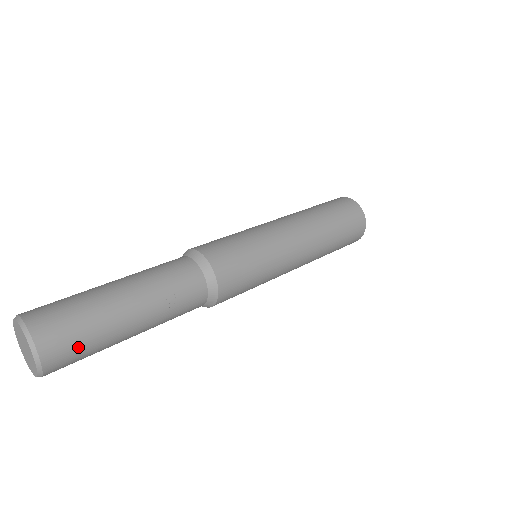
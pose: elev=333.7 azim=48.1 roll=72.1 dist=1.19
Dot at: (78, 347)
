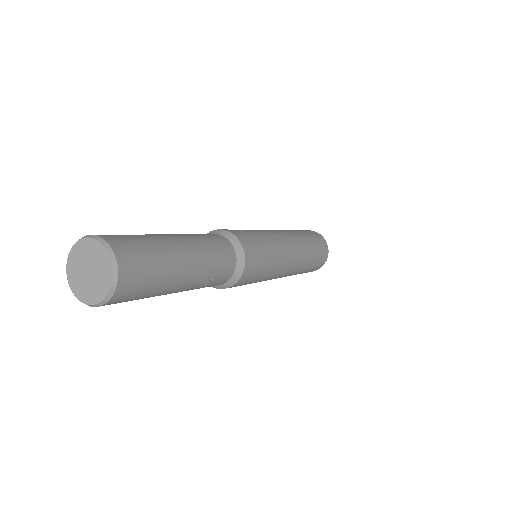
Dot at: (136, 297)
